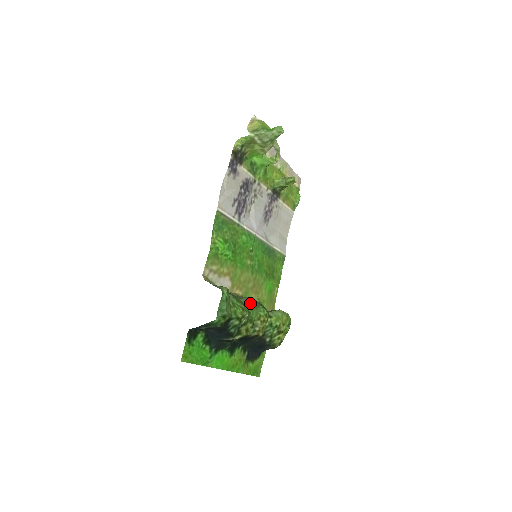
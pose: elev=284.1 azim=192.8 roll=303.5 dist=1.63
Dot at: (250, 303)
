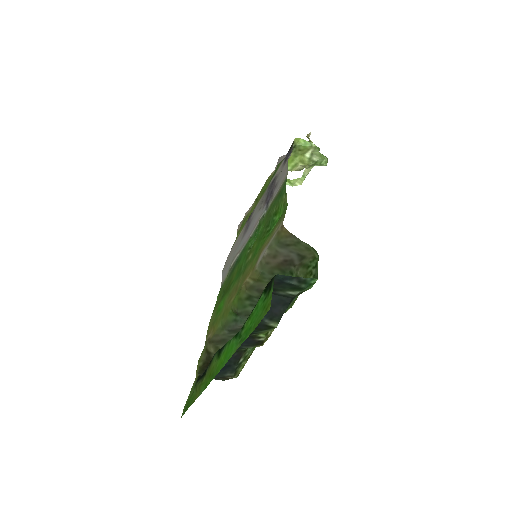
Dot at: occluded
